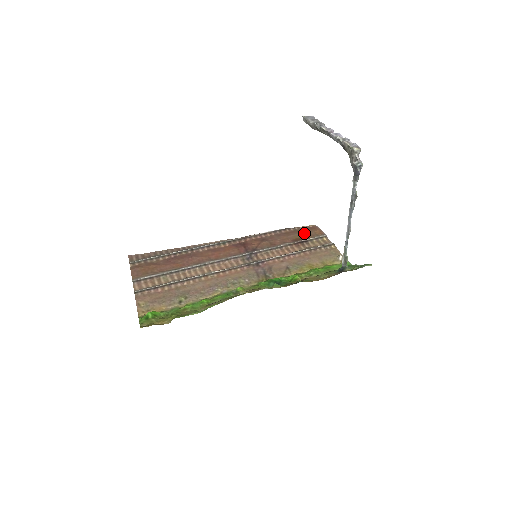
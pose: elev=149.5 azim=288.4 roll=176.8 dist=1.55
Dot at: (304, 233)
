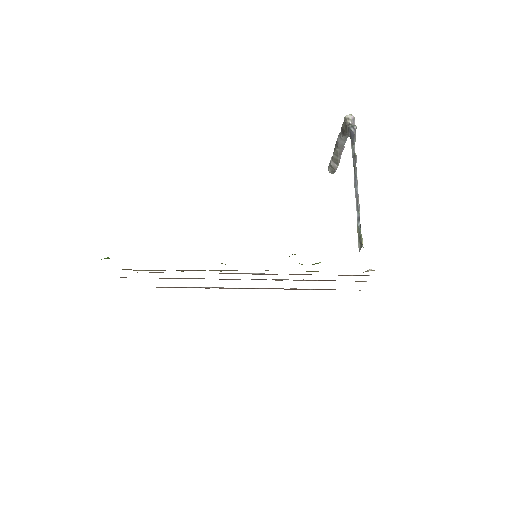
Dot at: occluded
